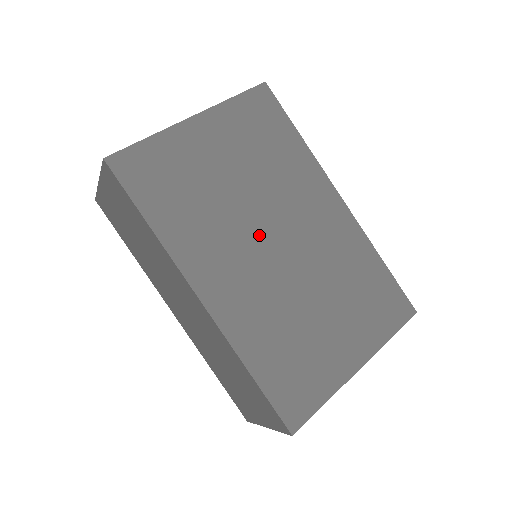
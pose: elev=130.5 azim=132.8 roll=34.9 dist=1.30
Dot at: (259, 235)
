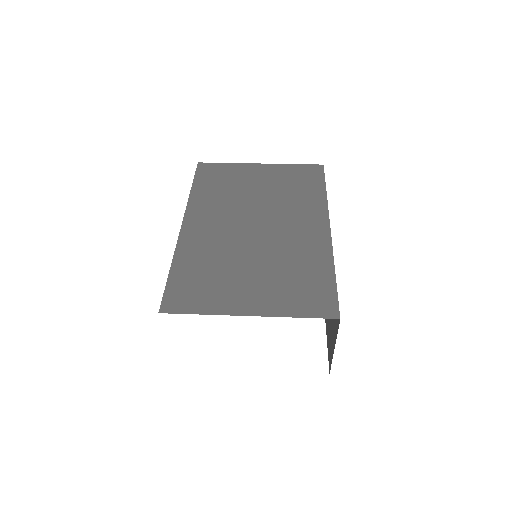
Dot at: (247, 217)
